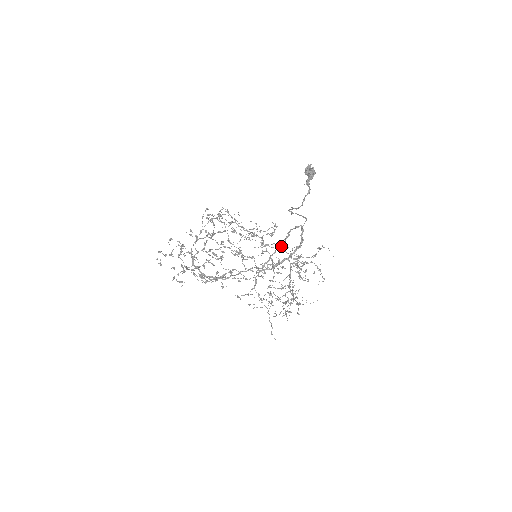
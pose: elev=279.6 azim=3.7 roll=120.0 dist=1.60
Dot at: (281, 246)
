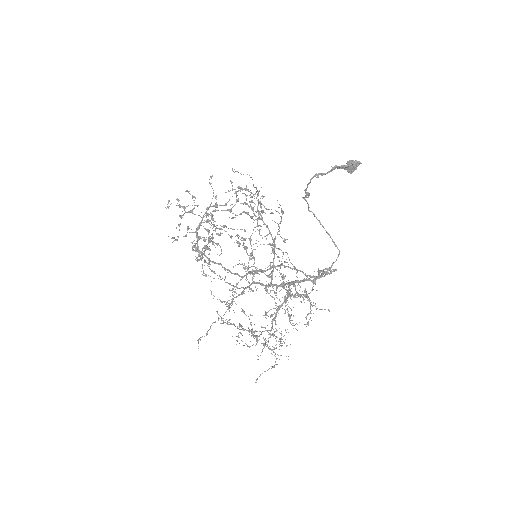
Dot at: (293, 268)
